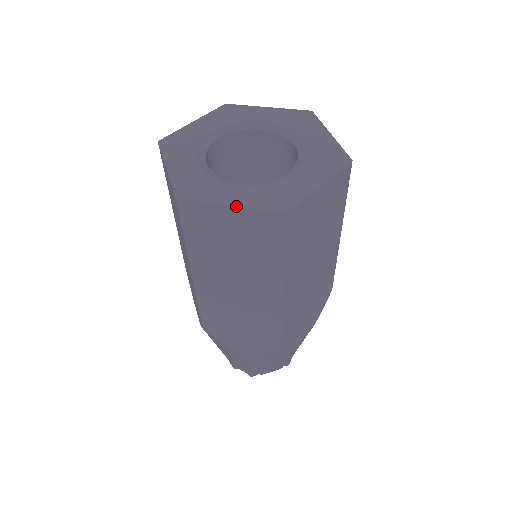
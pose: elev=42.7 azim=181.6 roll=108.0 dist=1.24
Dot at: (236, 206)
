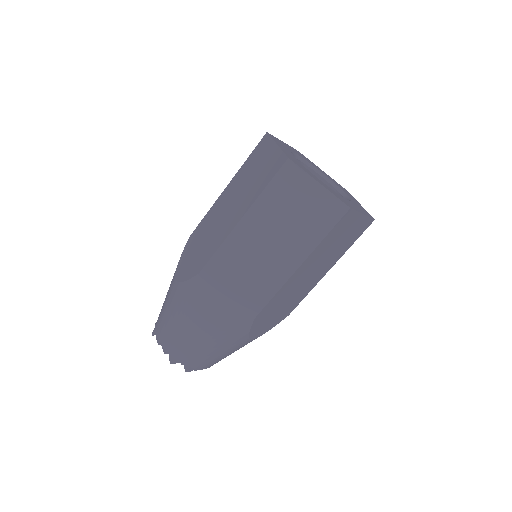
Dot at: (279, 146)
